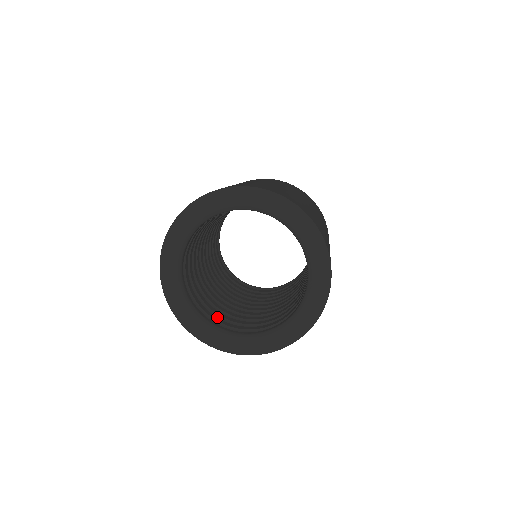
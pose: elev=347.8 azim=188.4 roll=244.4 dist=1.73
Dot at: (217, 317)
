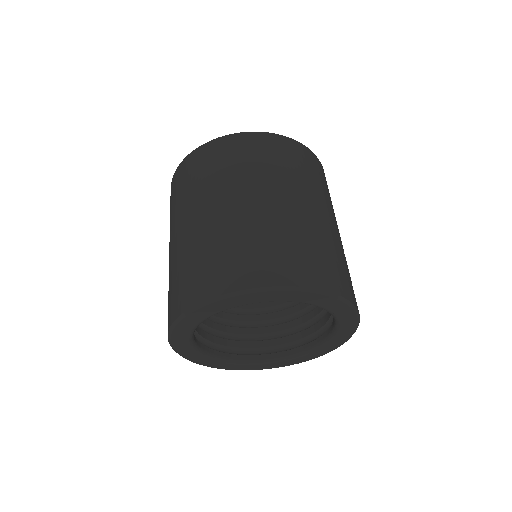
Dot at: (267, 340)
